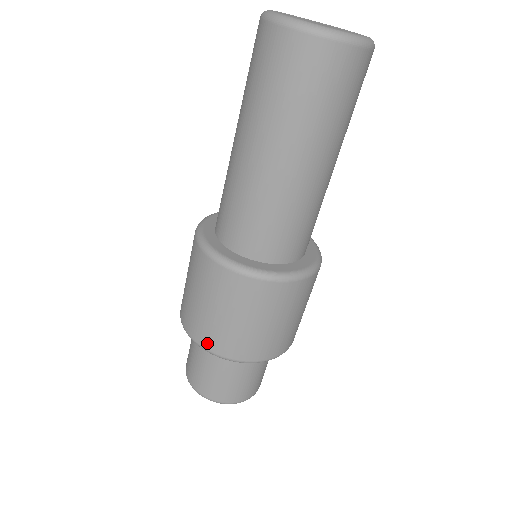
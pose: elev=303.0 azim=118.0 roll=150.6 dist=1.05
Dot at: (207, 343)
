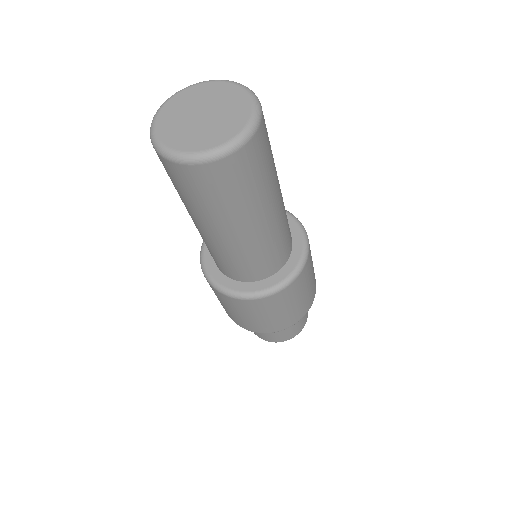
Dot at: (278, 329)
